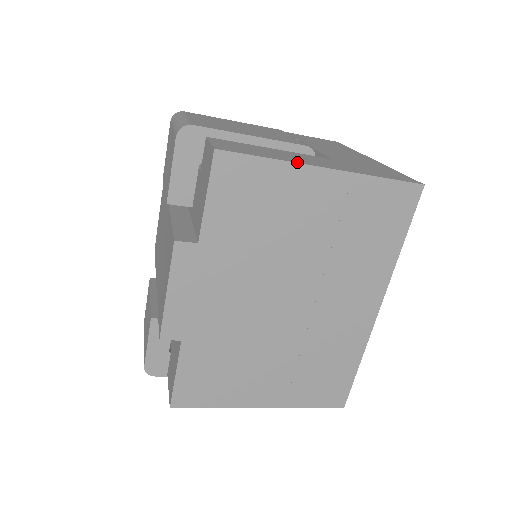
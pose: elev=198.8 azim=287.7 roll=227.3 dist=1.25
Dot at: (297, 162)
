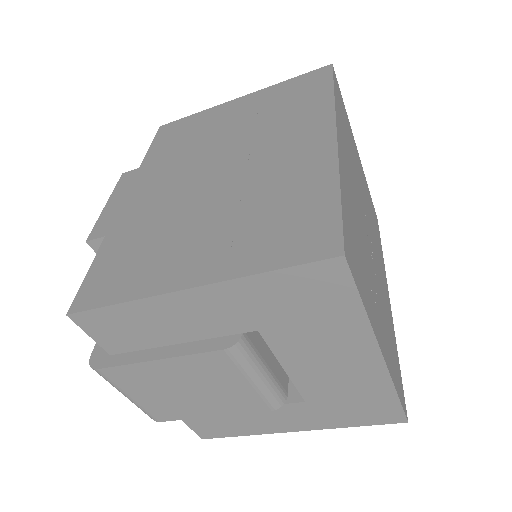
Dot at: (217, 107)
